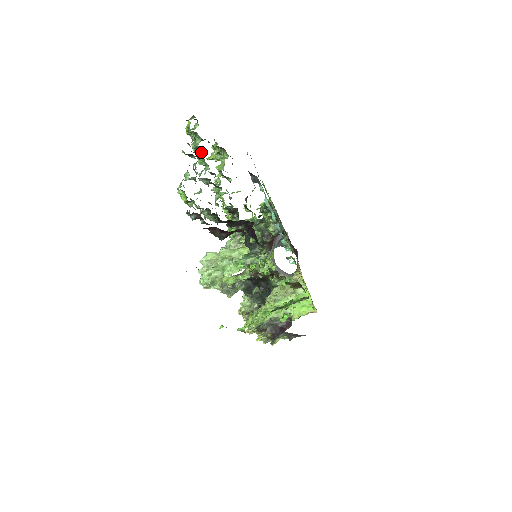
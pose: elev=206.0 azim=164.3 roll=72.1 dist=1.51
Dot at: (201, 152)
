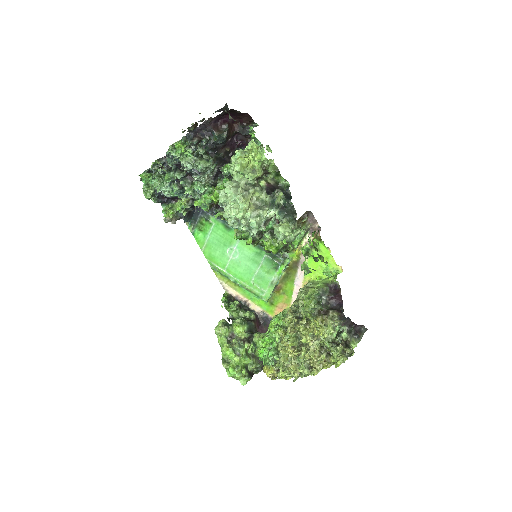
Dot at: (163, 177)
